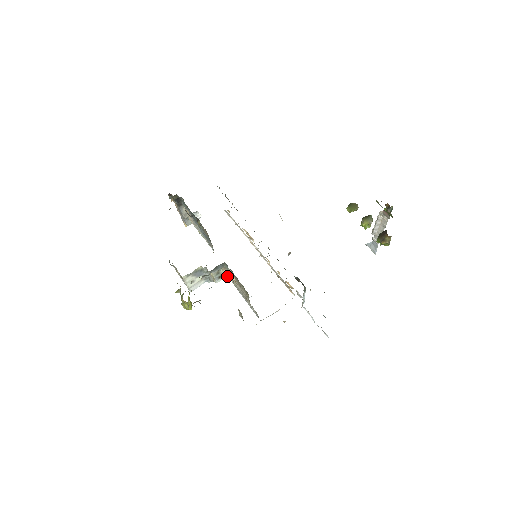
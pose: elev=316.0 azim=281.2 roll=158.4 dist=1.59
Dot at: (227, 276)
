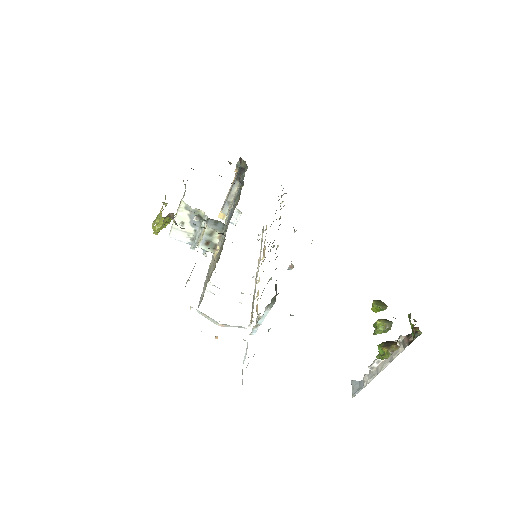
Dot at: (213, 252)
